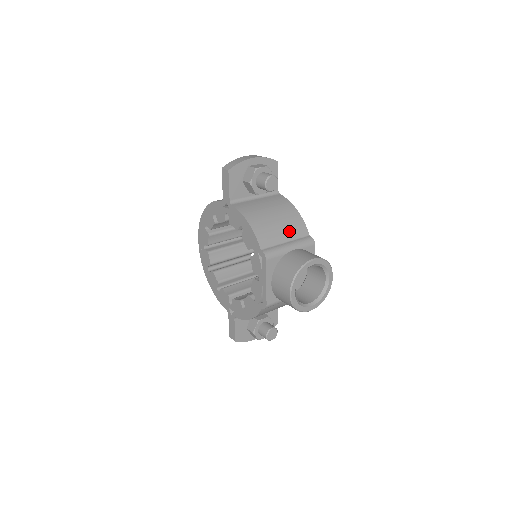
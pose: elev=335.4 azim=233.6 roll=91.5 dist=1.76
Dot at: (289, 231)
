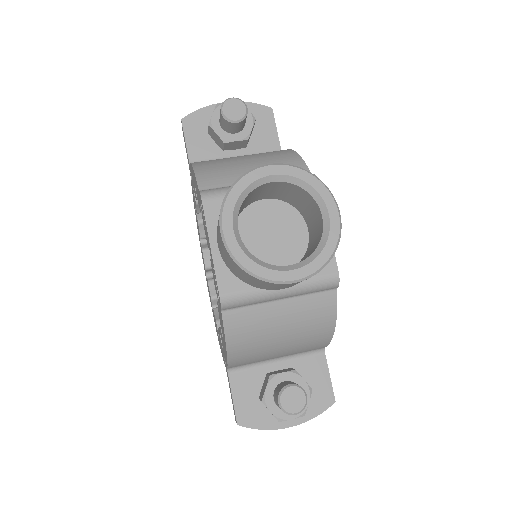
Dot at: occluded
